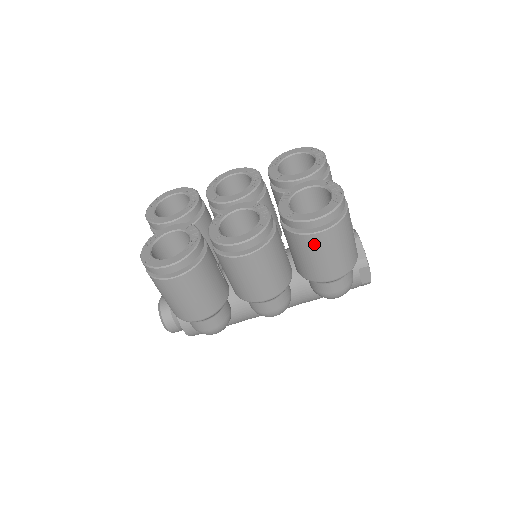
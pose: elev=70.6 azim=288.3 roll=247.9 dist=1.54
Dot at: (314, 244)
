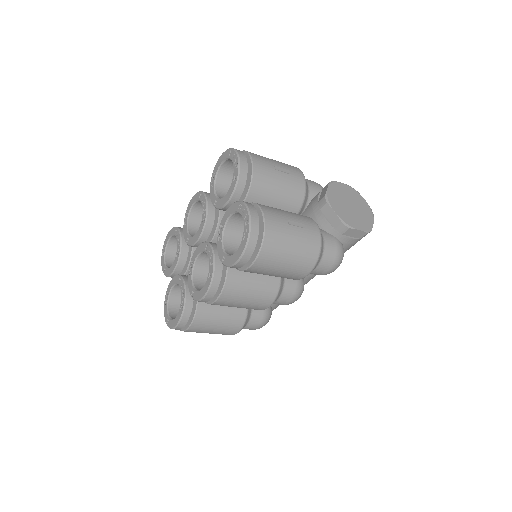
Dot at: (257, 271)
